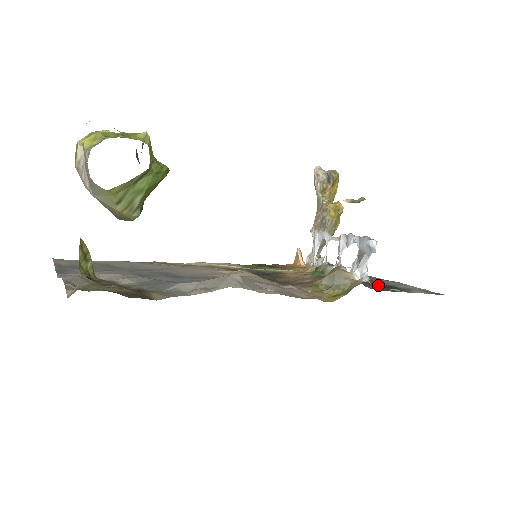
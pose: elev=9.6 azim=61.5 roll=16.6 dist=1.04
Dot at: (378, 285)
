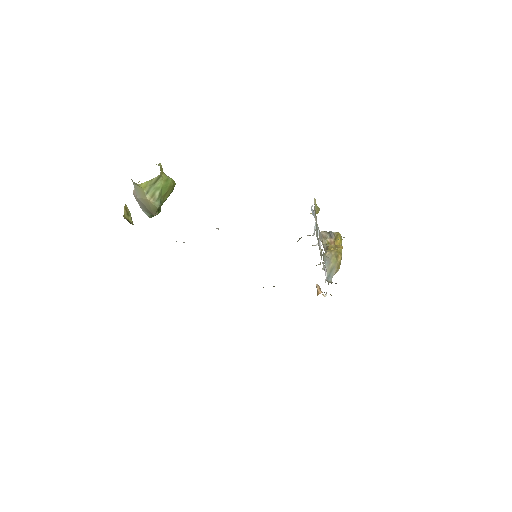
Dot at: occluded
